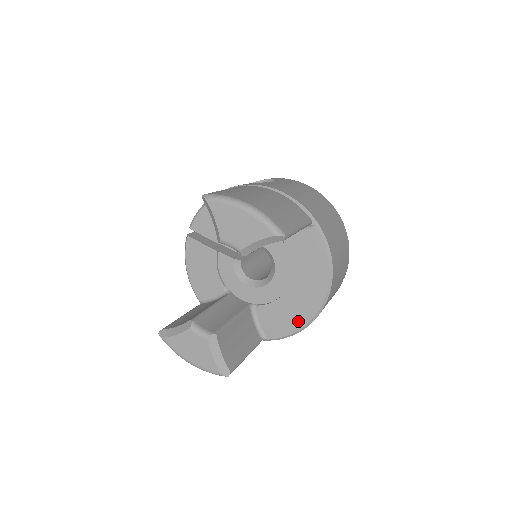
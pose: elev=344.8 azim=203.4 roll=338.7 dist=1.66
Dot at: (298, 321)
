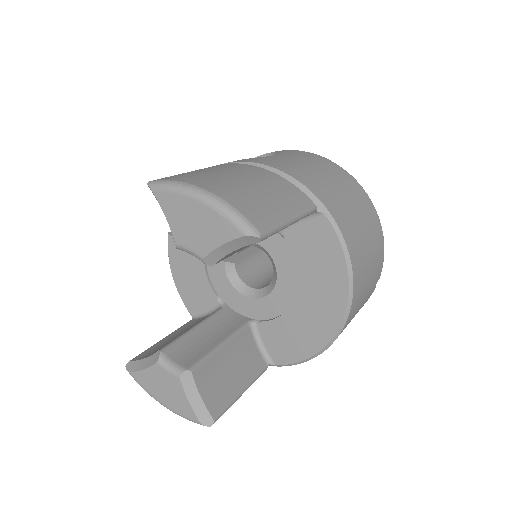
Dot at: (312, 343)
